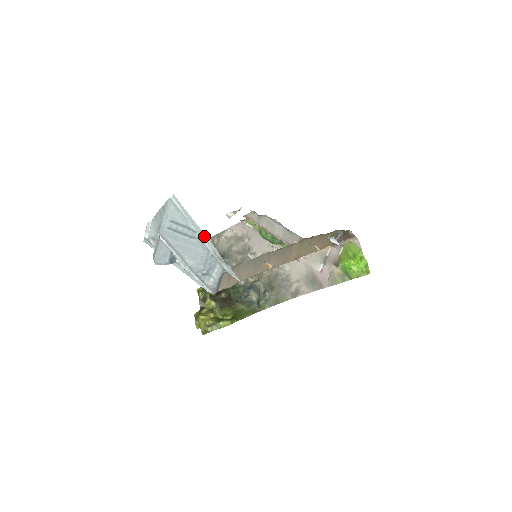
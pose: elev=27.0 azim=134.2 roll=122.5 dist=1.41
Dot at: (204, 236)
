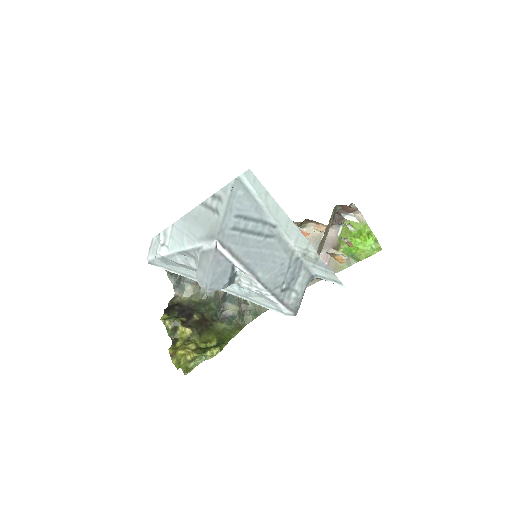
Dot at: (292, 230)
